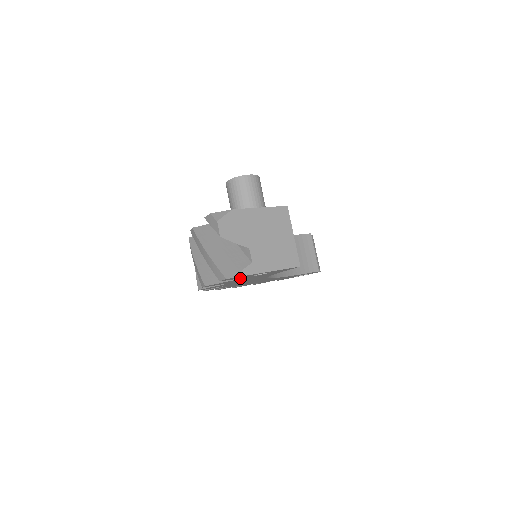
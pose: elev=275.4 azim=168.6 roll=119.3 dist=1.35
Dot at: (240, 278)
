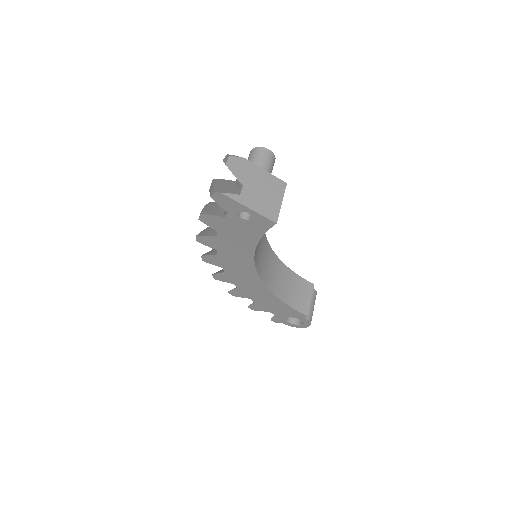
Dot at: (228, 212)
